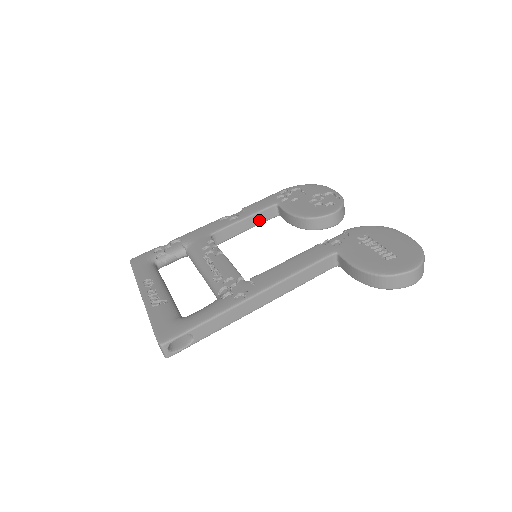
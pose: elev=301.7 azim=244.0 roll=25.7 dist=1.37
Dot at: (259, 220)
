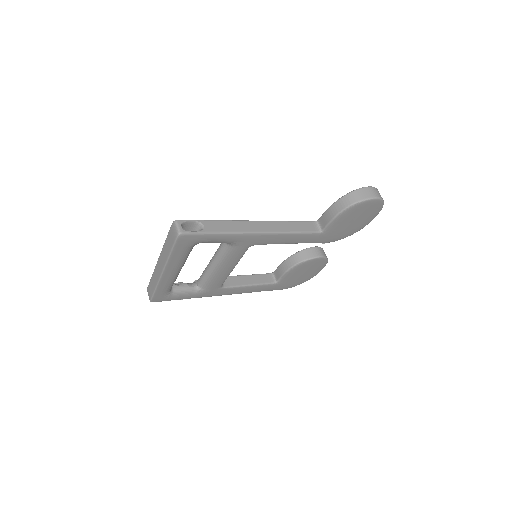
Dot at: (259, 281)
